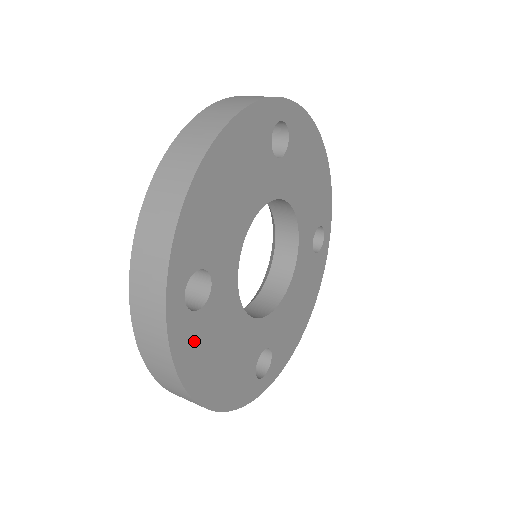
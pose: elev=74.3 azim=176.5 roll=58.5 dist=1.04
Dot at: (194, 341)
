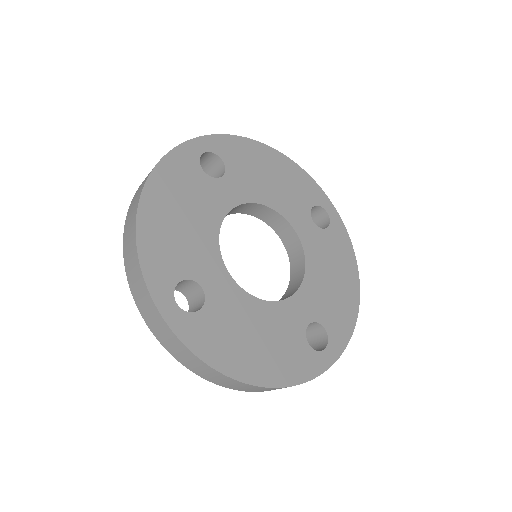
Dot at: (209, 335)
